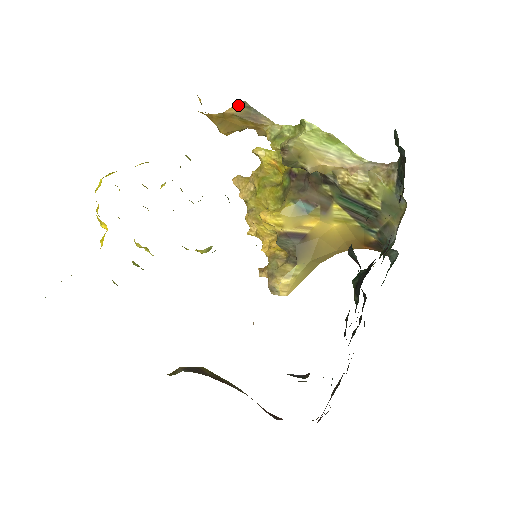
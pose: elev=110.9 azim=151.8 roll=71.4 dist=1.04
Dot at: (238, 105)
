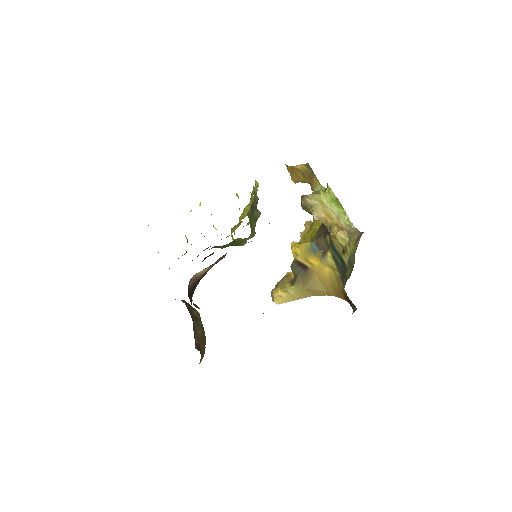
Dot at: (304, 165)
